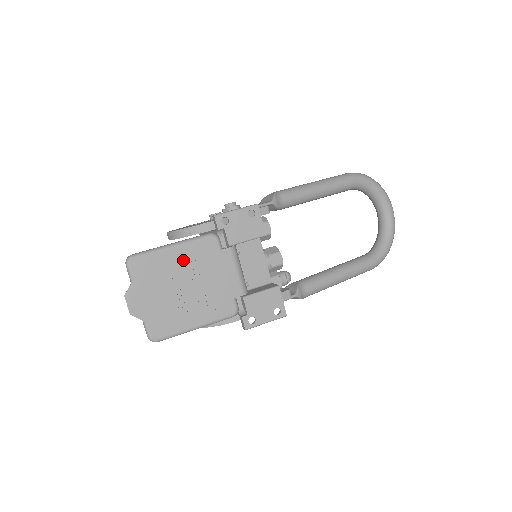
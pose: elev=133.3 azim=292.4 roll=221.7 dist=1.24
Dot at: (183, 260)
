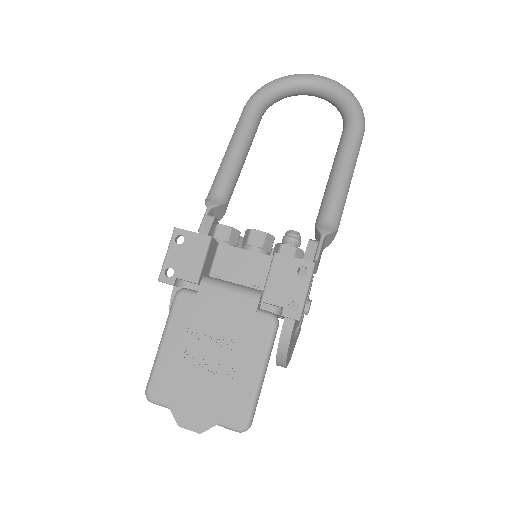
Dot at: (182, 341)
